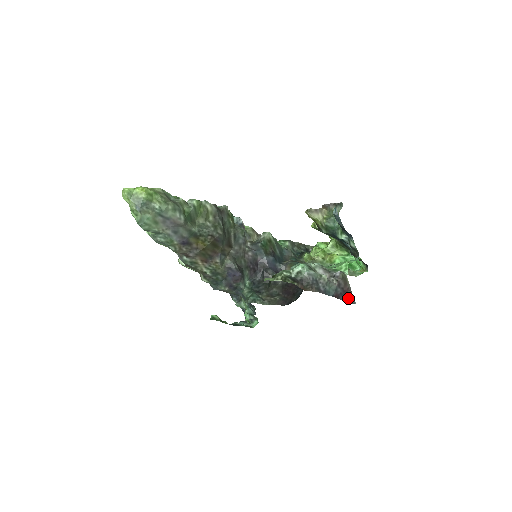
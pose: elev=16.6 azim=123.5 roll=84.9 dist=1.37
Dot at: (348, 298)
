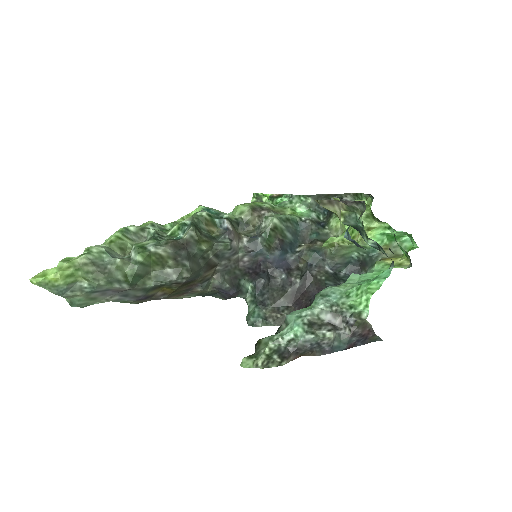
Dot at: (370, 338)
